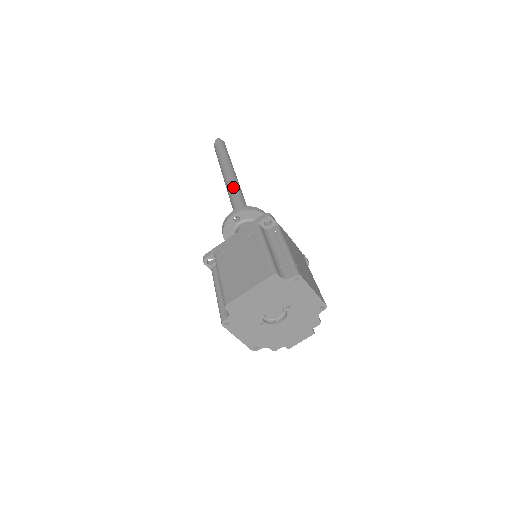
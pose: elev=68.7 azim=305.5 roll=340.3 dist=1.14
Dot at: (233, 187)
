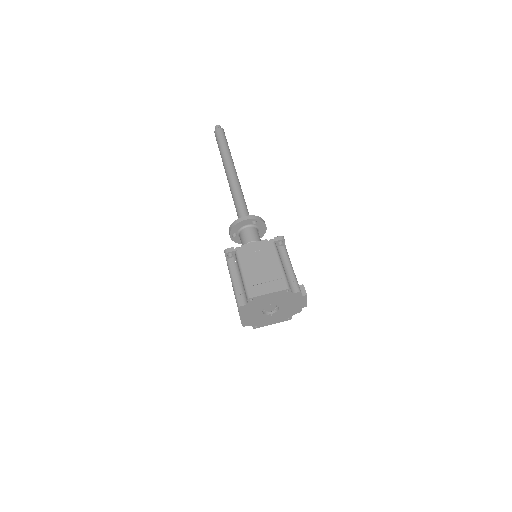
Dot at: (231, 191)
